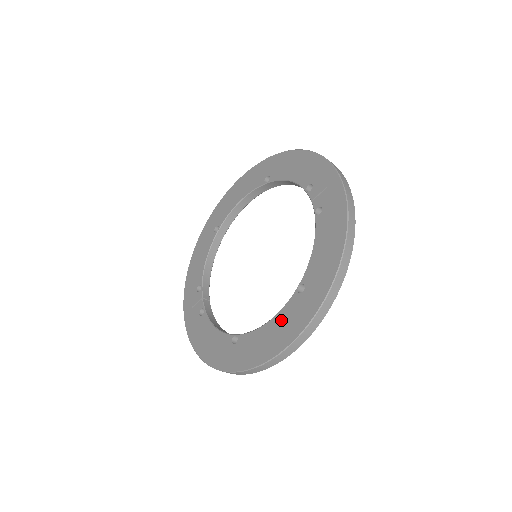
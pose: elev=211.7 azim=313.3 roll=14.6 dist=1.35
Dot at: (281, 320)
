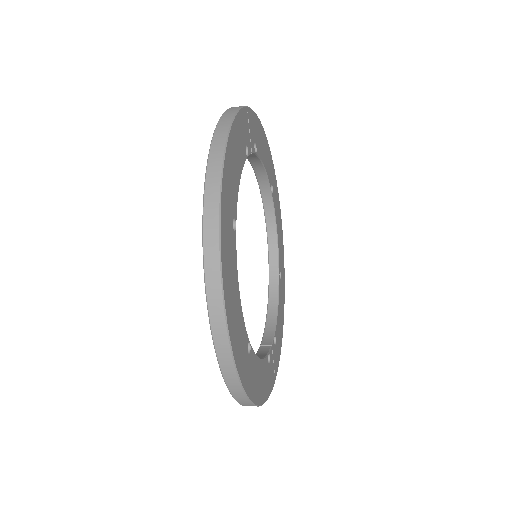
Dot at: occluded
